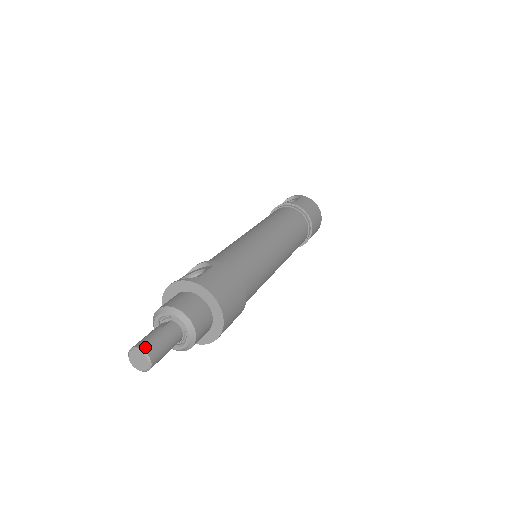
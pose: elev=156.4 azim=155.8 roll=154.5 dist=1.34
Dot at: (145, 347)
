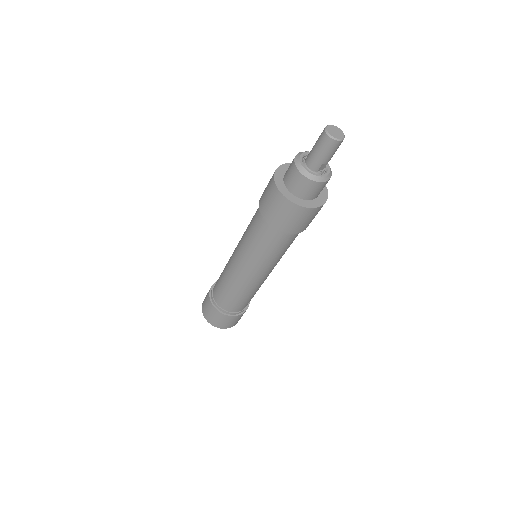
Dot at: occluded
